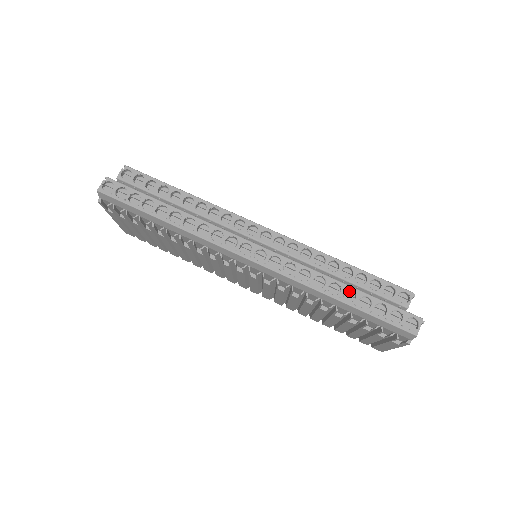
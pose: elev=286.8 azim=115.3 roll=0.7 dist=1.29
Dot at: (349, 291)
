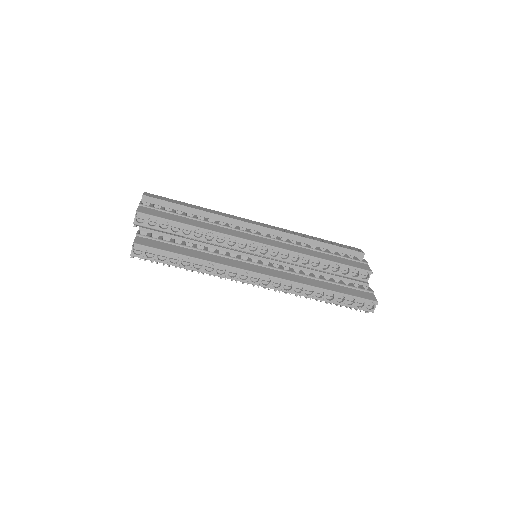
Dot at: (329, 292)
